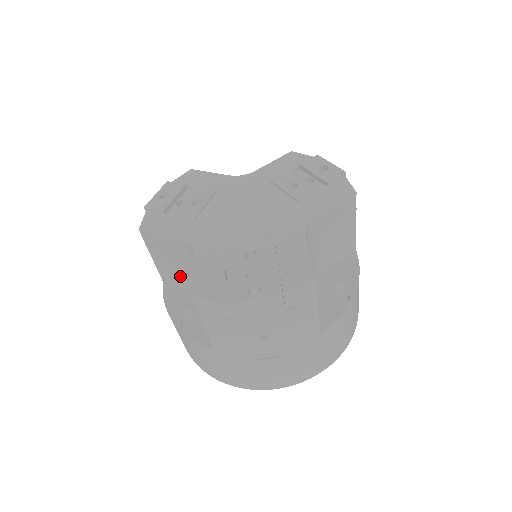
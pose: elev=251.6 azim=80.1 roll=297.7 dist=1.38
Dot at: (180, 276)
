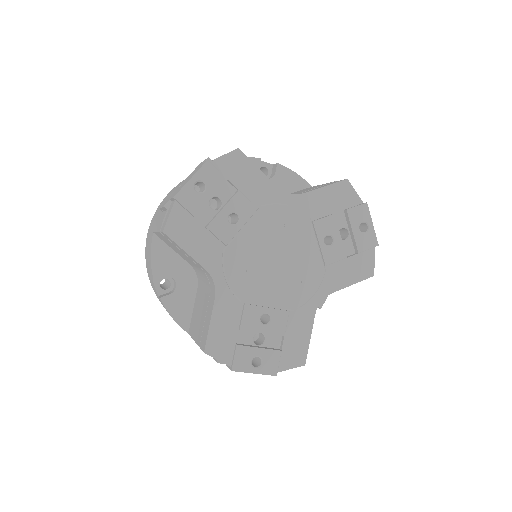
Dot at: (178, 252)
